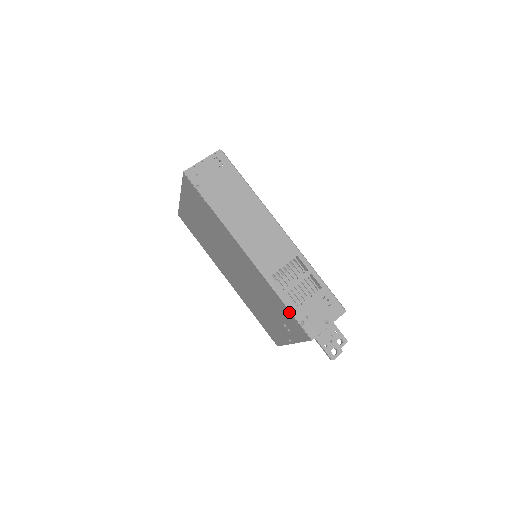
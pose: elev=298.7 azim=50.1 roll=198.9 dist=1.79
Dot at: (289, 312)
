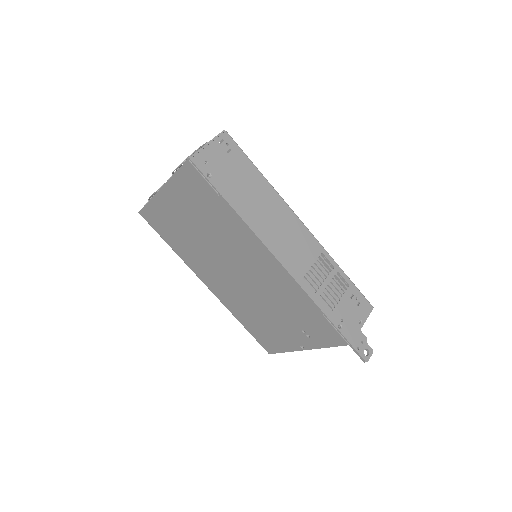
Dot at: (324, 317)
